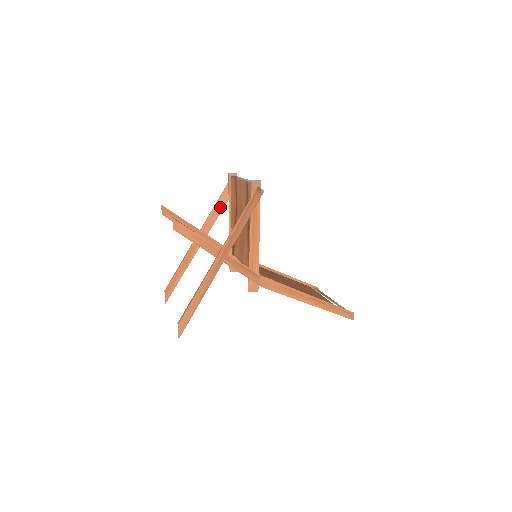
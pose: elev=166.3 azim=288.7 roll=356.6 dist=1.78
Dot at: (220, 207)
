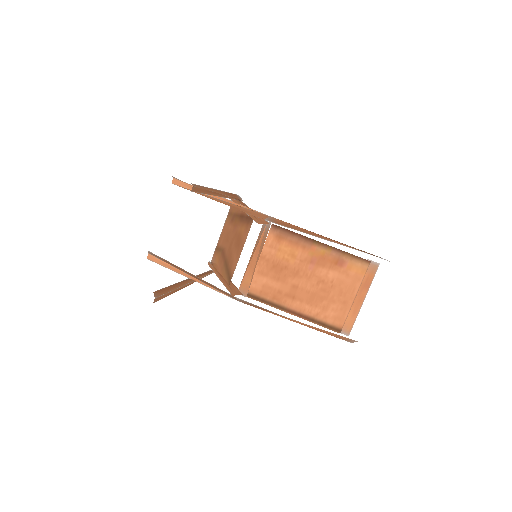
Dot at: occluded
